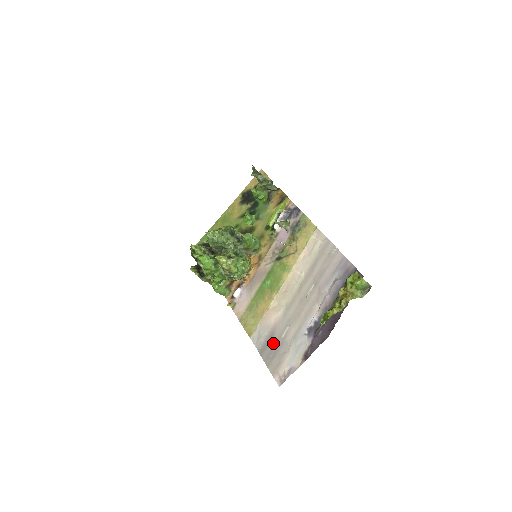
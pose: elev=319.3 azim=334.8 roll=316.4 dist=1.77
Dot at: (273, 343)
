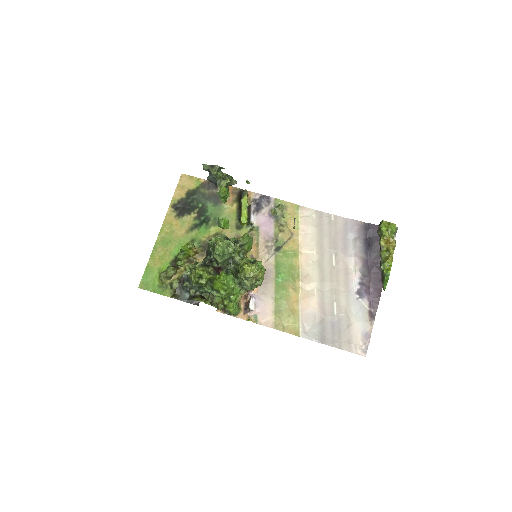
Dot at: (330, 325)
